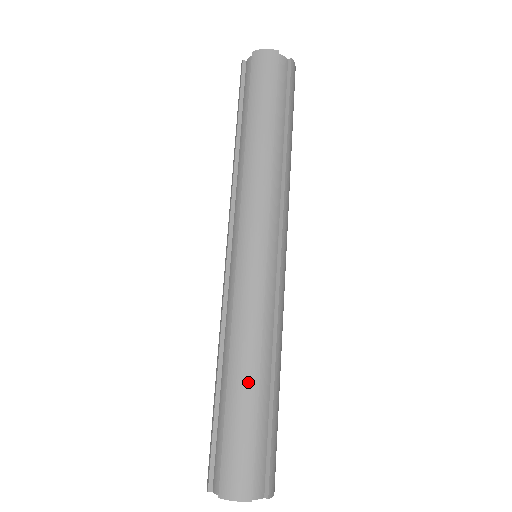
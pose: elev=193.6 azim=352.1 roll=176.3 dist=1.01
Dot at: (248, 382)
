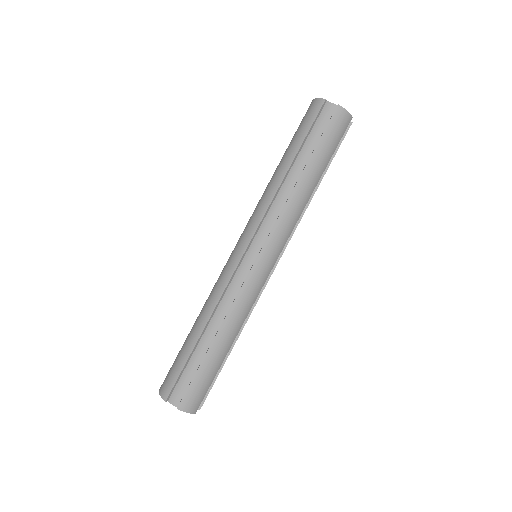
Dot at: (225, 347)
